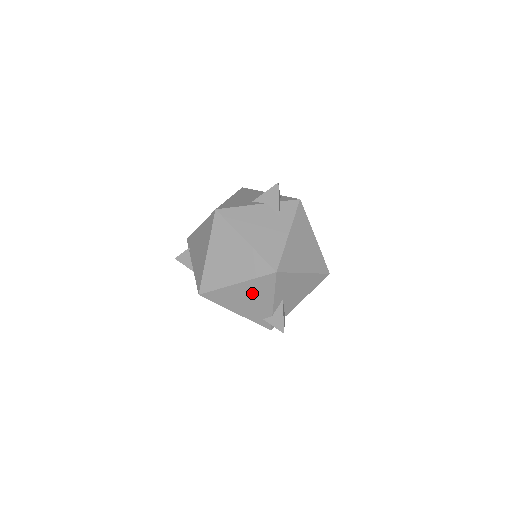
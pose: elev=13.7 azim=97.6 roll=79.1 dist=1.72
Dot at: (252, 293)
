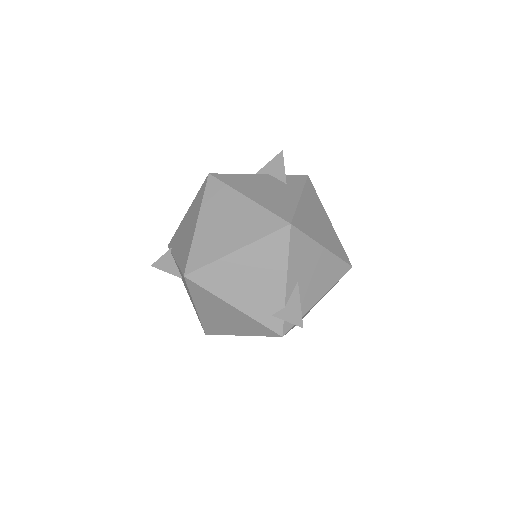
Dot at: (257, 266)
